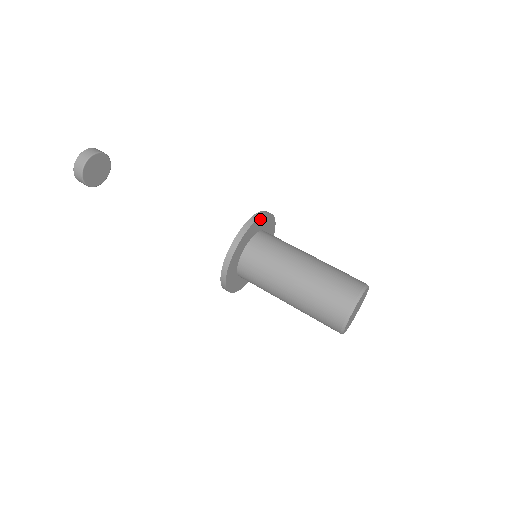
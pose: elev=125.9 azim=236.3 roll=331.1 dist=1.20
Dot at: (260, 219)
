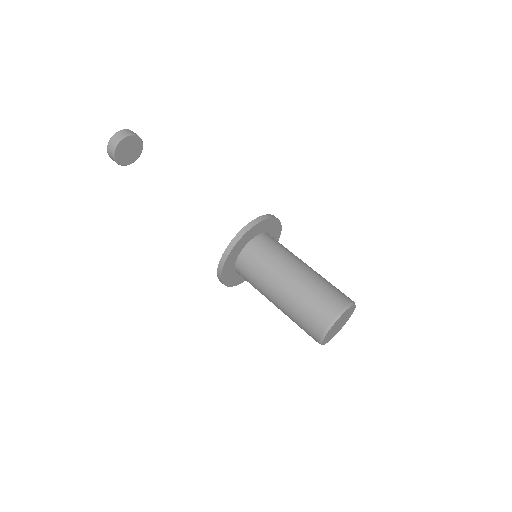
Dot at: (260, 224)
